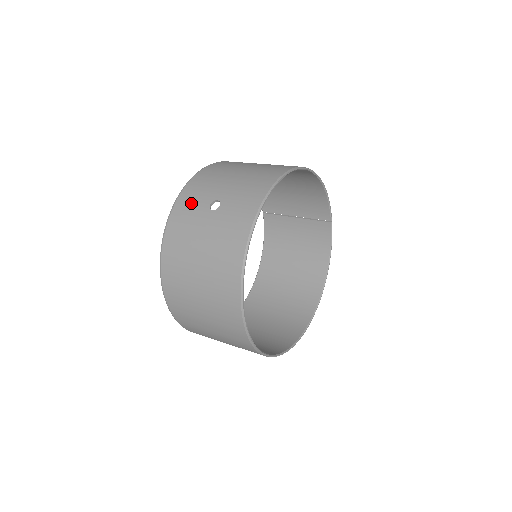
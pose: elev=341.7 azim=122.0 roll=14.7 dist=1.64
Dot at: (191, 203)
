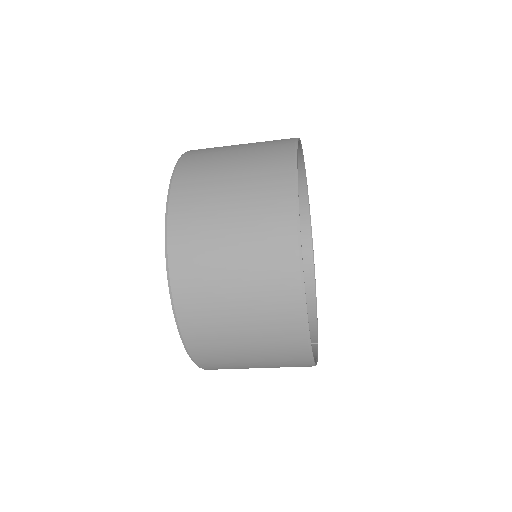
Dot at: occluded
